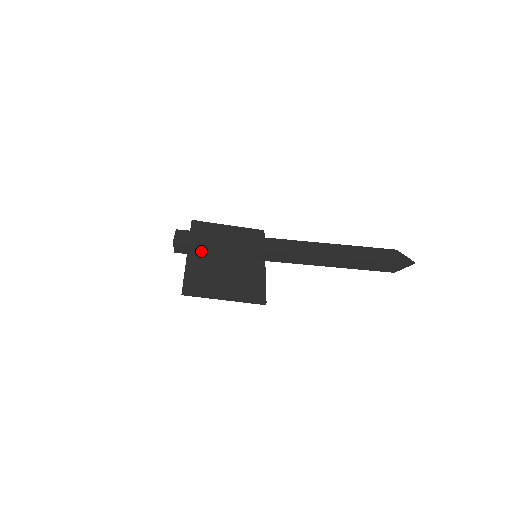
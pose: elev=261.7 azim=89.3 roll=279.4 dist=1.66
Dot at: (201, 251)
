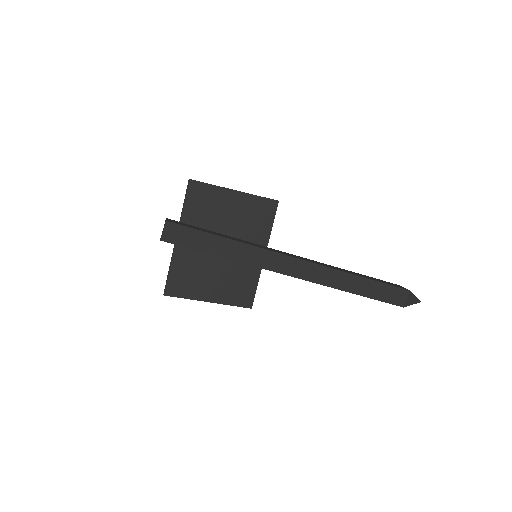
Dot at: occluded
